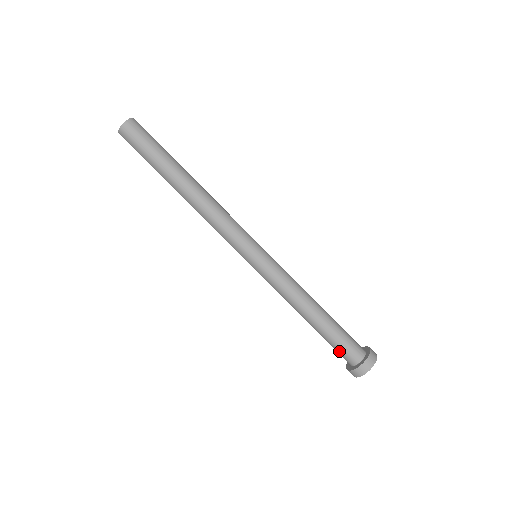
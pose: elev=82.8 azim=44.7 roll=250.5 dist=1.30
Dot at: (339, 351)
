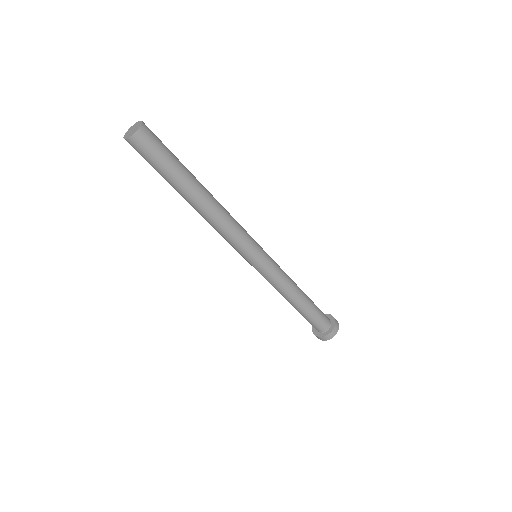
Dot at: (310, 323)
